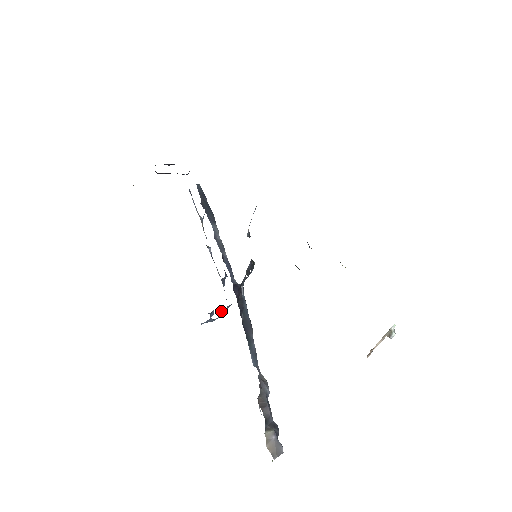
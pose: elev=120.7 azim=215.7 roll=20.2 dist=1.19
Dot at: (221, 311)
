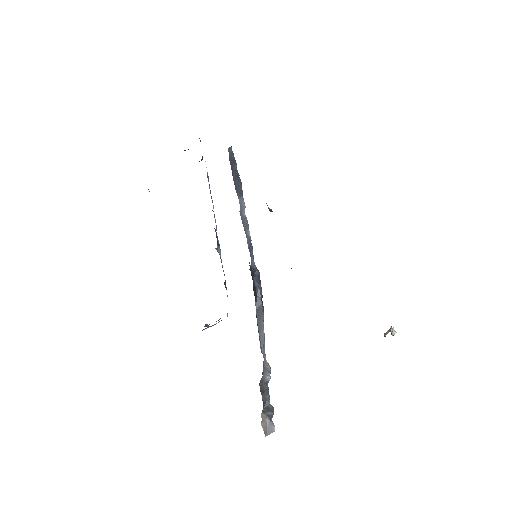
Dot at: occluded
